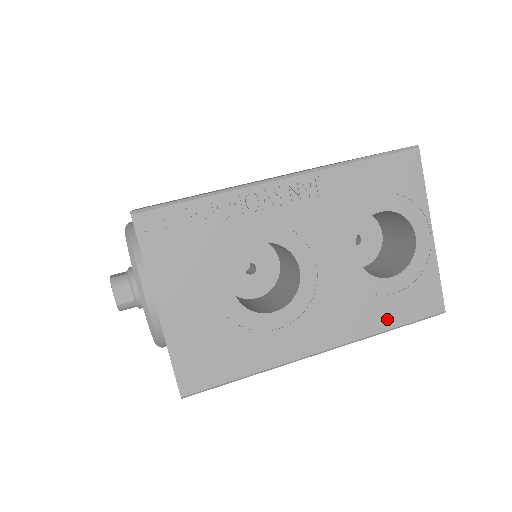
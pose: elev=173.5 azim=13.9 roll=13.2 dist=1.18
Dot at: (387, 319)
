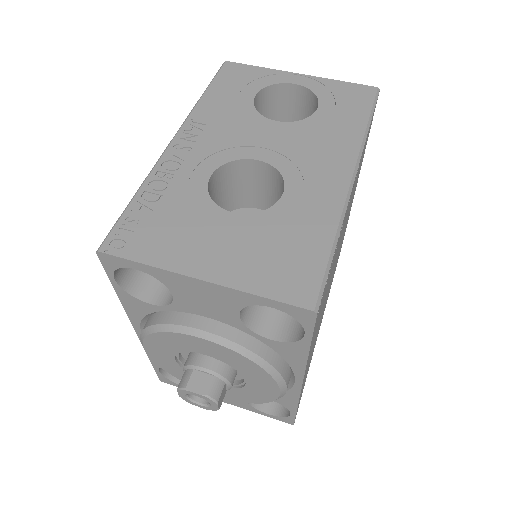
Dot at: (355, 123)
